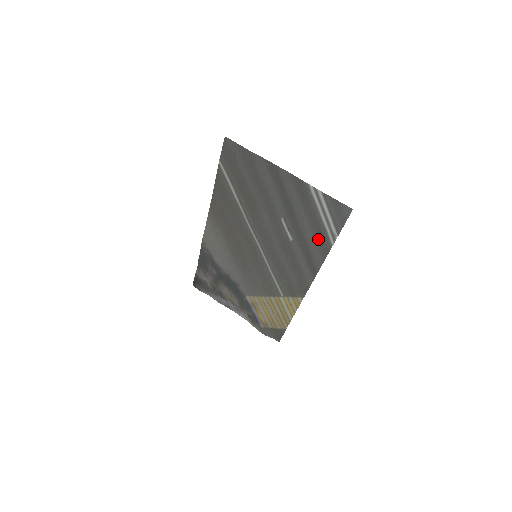
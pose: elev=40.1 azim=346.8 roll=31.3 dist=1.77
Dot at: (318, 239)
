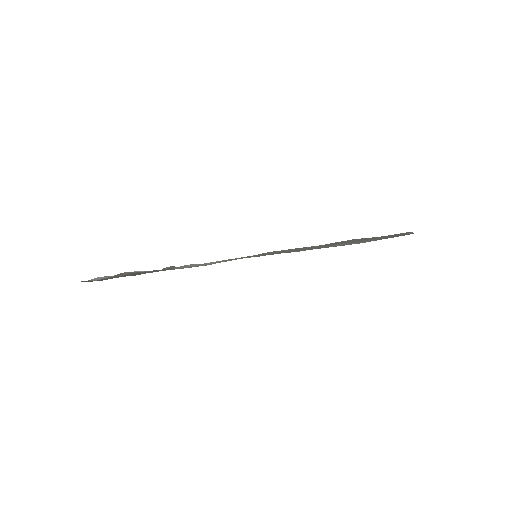
Dot at: (348, 240)
